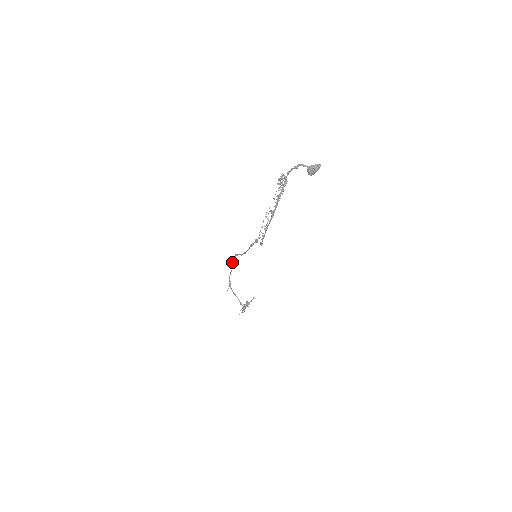
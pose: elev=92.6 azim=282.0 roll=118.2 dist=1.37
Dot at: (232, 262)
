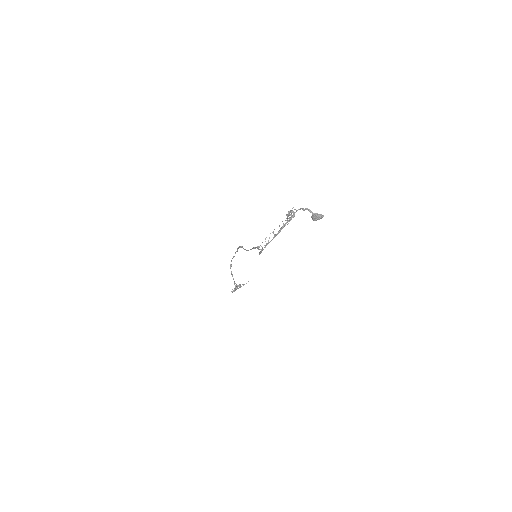
Dot at: (237, 250)
